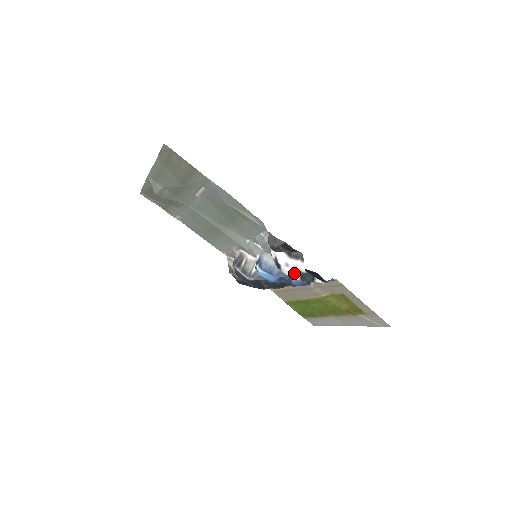
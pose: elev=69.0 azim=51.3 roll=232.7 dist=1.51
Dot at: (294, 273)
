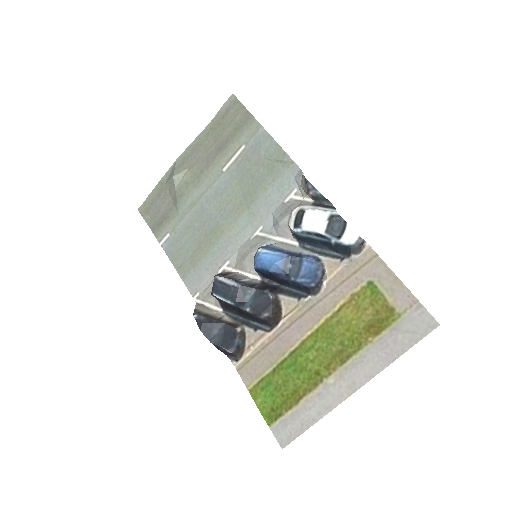
Dot at: (321, 216)
